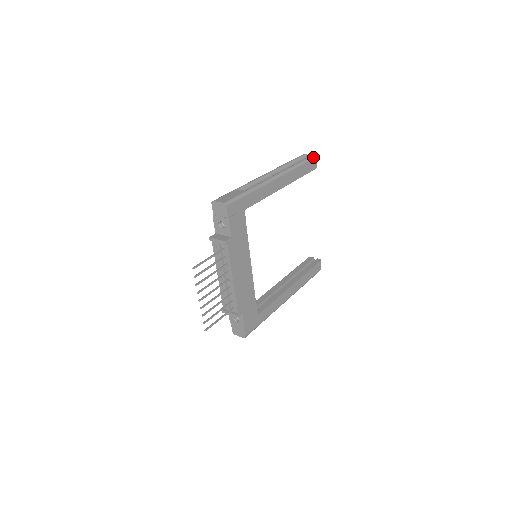
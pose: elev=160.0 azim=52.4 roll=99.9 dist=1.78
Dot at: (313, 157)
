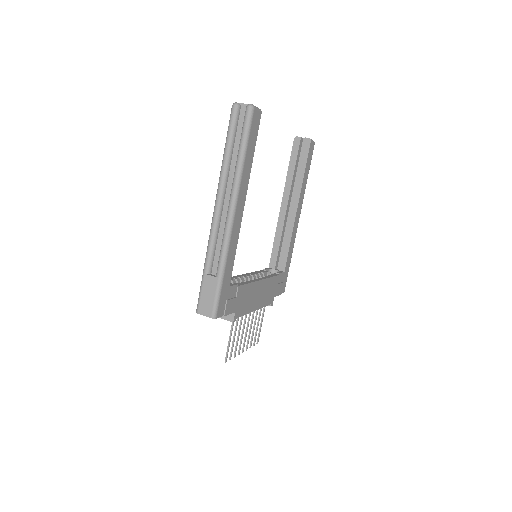
Dot at: (251, 116)
